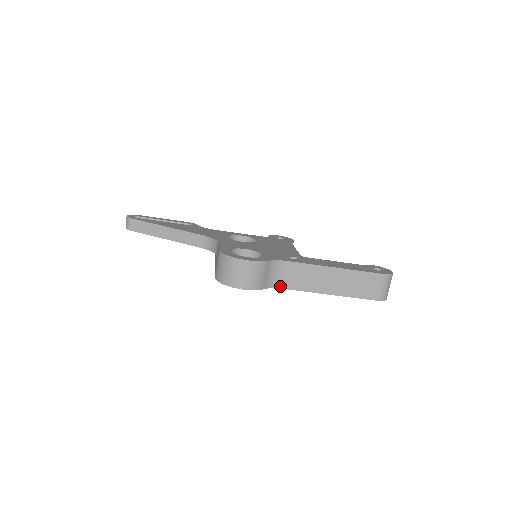
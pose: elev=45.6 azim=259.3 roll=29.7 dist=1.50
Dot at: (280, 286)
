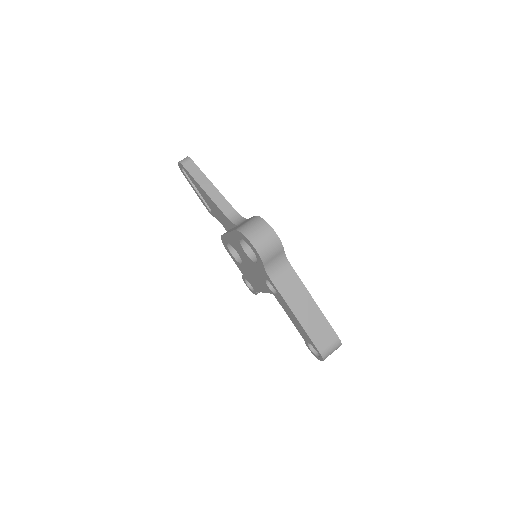
Dot at: (272, 277)
